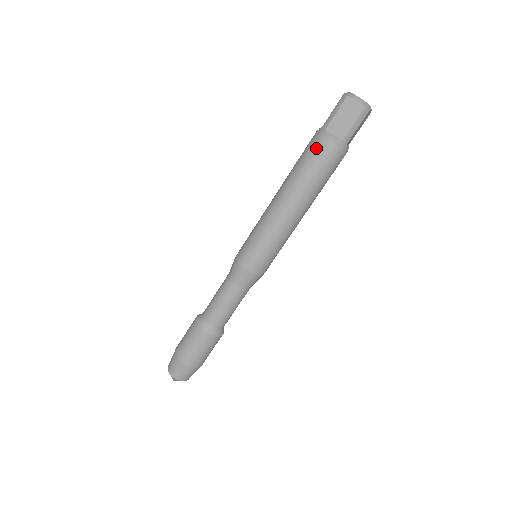
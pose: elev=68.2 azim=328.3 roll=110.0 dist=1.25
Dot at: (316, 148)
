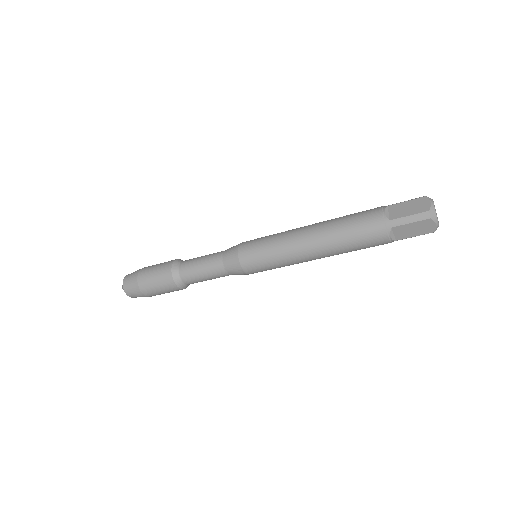
Dot at: (372, 236)
